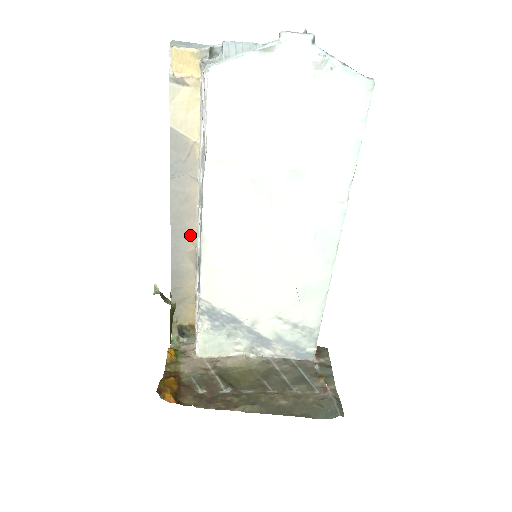
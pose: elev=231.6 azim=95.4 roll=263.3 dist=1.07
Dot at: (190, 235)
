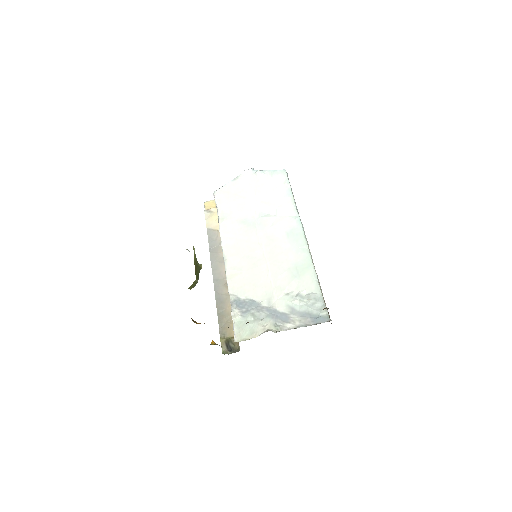
Dot at: (224, 276)
